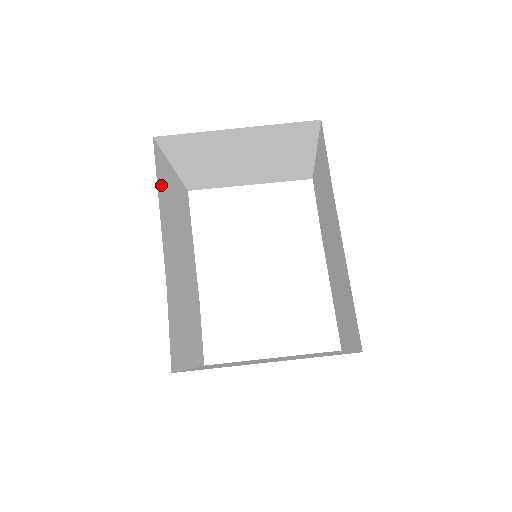
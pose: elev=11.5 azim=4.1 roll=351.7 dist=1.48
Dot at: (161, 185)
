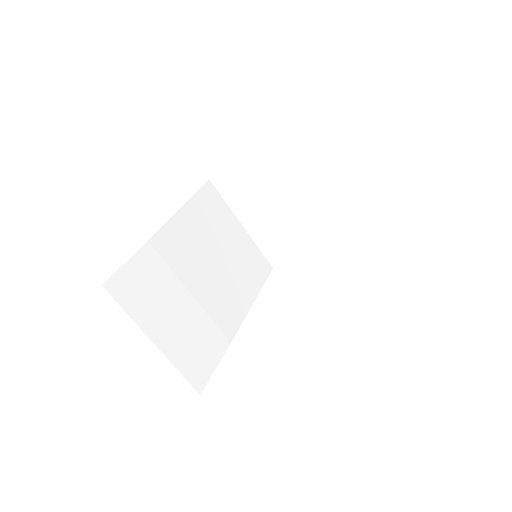
Dot at: (201, 205)
